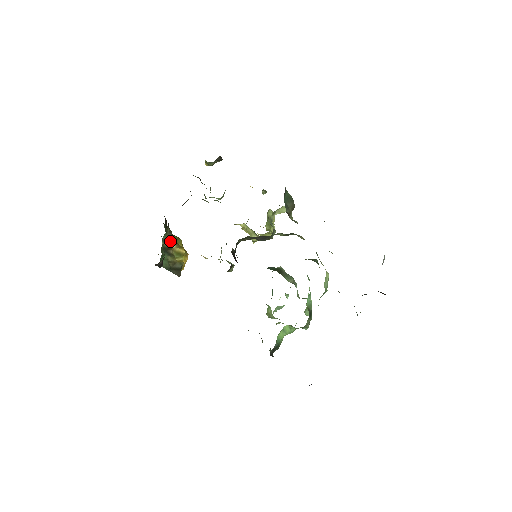
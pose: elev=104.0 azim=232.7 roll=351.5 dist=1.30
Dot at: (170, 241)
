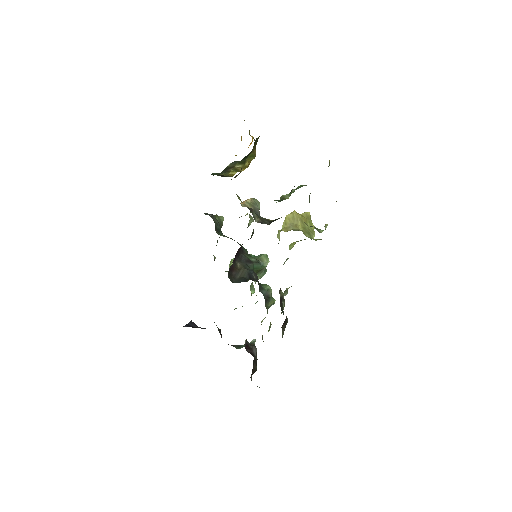
Dot at: occluded
